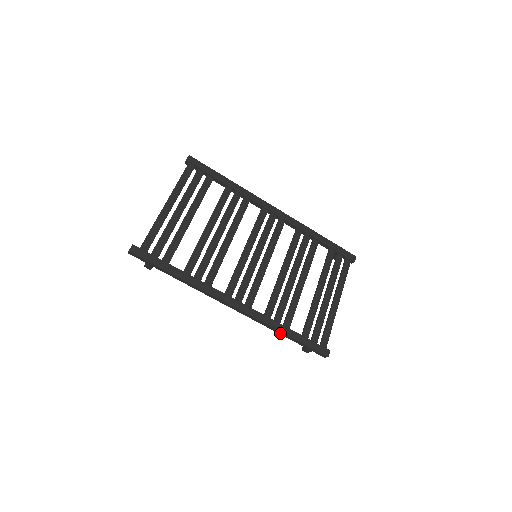
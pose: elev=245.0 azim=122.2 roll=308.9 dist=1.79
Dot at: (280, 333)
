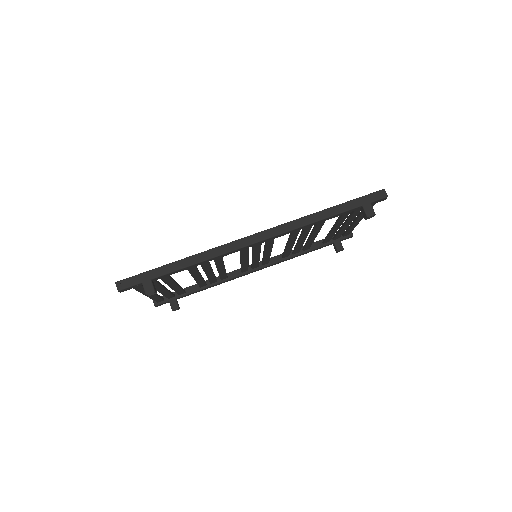
Dot at: (321, 217)
